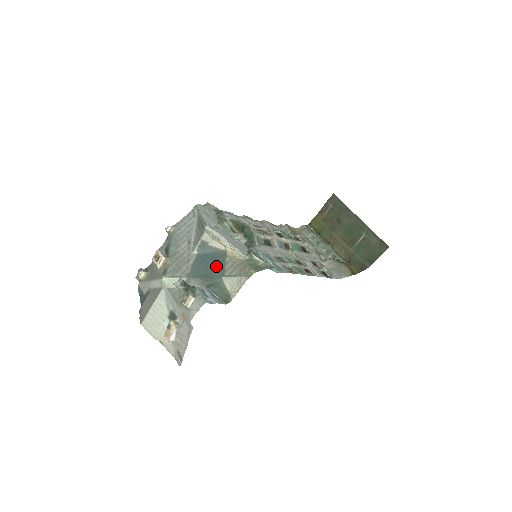
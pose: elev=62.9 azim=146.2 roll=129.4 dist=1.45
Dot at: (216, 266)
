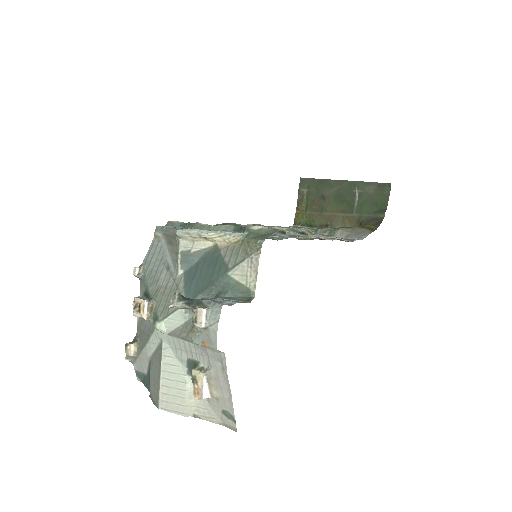
Dot at: (213, 267)
